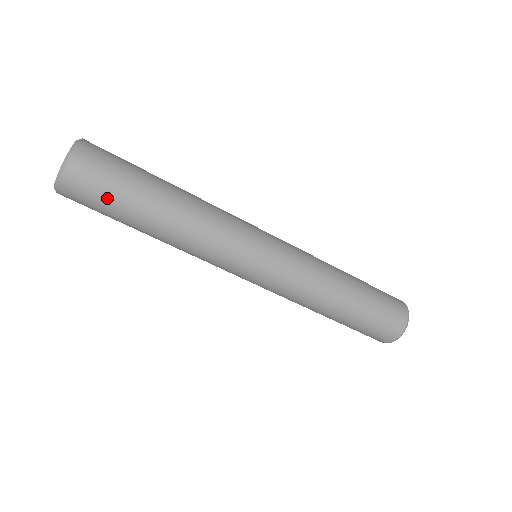
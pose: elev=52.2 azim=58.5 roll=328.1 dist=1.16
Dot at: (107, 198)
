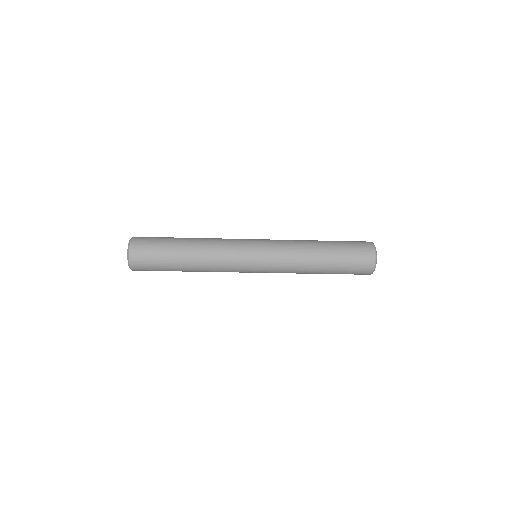
Dot at: occluded
